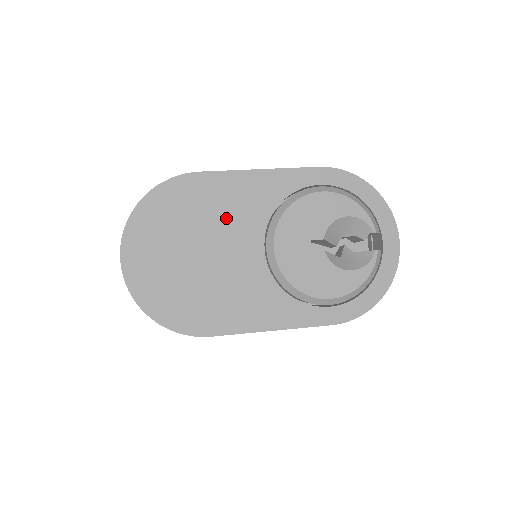
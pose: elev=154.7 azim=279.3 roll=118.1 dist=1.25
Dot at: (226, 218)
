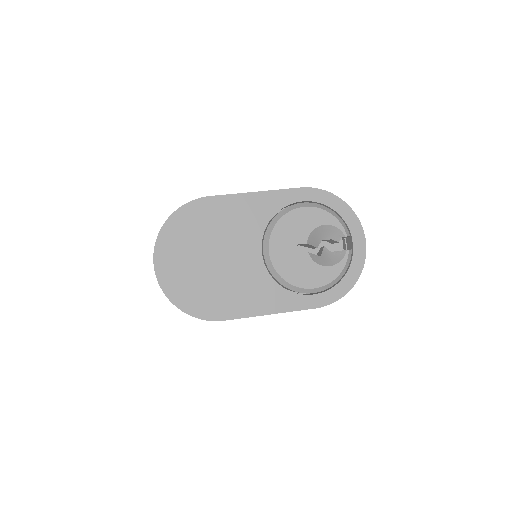
Dot at: (232, 230)
